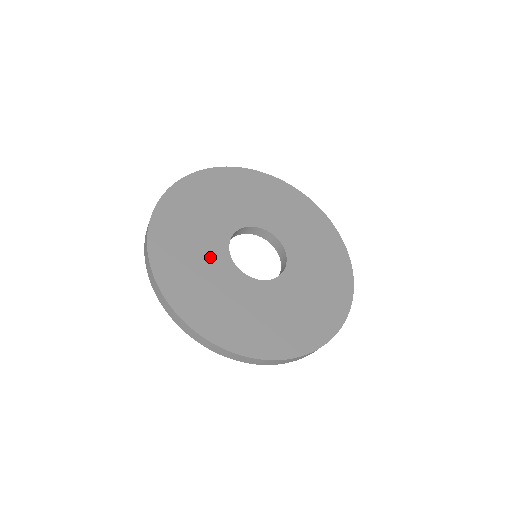
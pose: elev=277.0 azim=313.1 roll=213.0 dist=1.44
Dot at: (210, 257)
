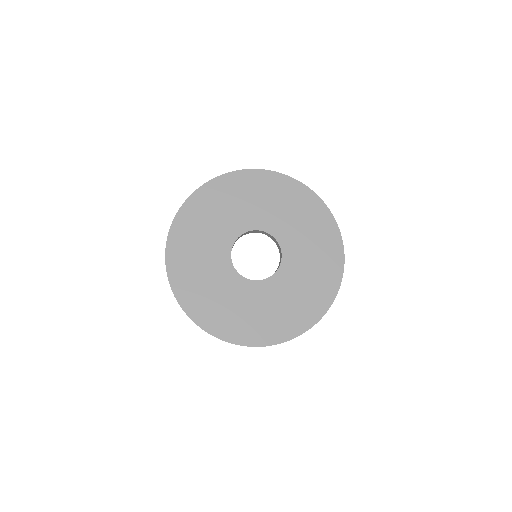
Dot at: (226, 285)
